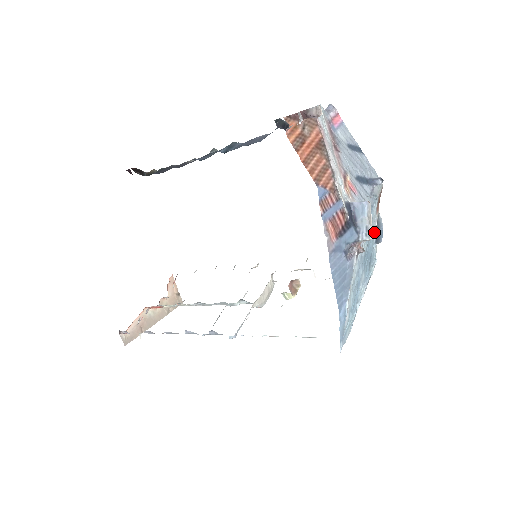
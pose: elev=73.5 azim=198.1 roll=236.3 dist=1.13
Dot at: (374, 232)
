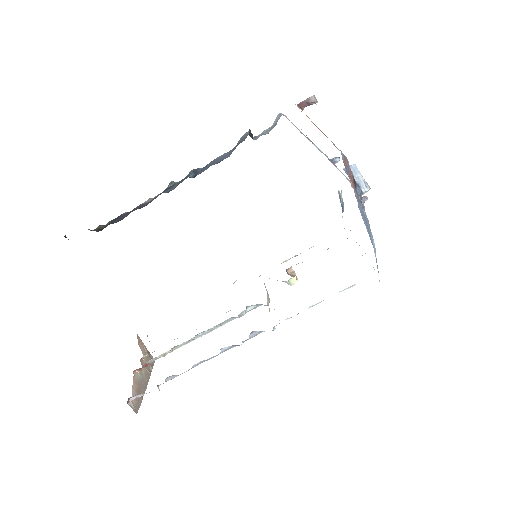
Dot at: (341, 202)
